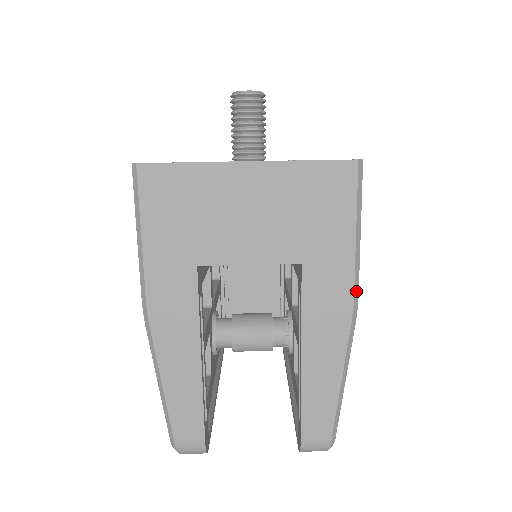
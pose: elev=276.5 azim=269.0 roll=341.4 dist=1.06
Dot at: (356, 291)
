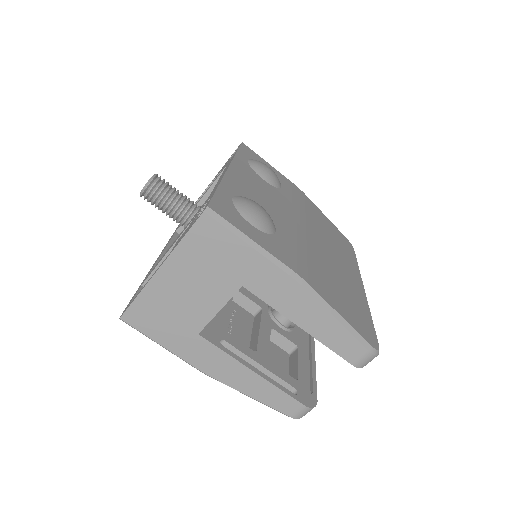
Dot at: (287, 270)
